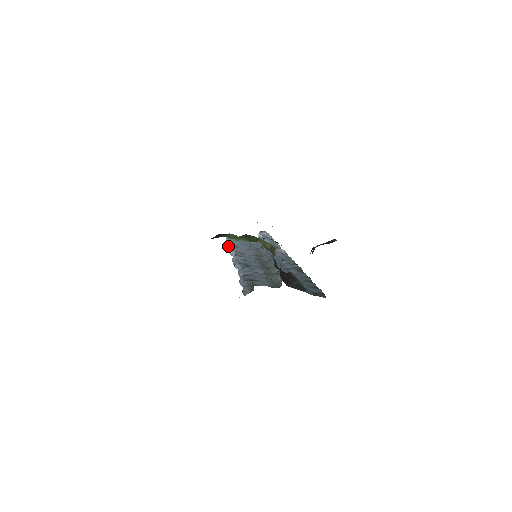
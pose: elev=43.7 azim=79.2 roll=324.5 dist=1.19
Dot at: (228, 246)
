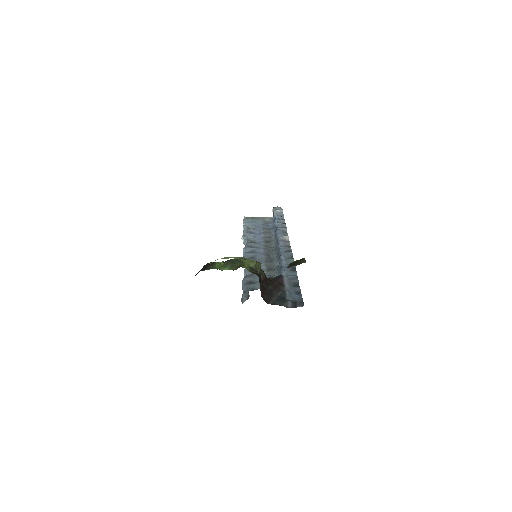
Dot at: occluded
